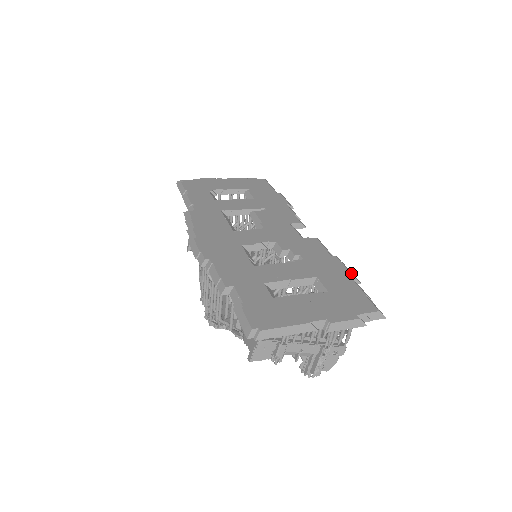
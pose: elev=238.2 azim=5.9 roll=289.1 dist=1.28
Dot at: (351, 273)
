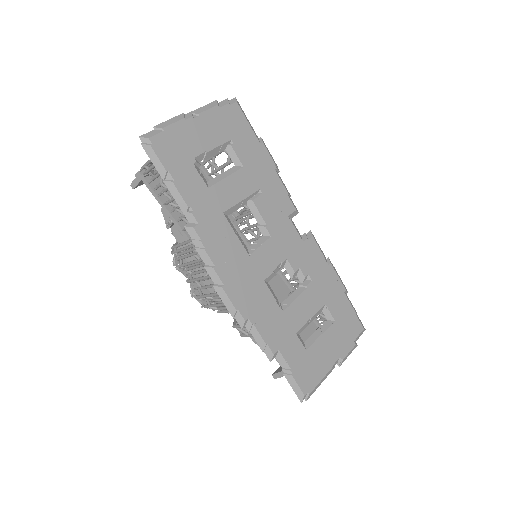
Dot at: (344, 286)
